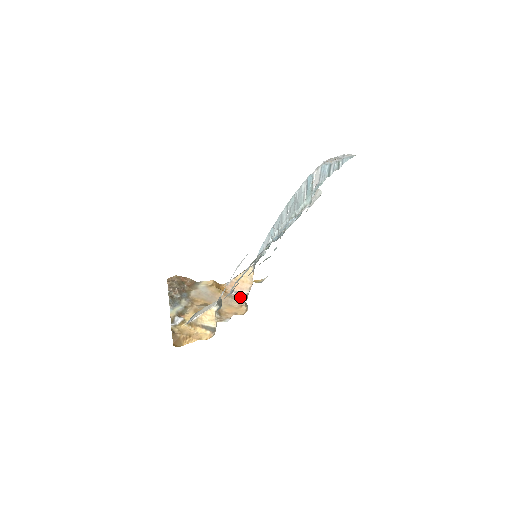
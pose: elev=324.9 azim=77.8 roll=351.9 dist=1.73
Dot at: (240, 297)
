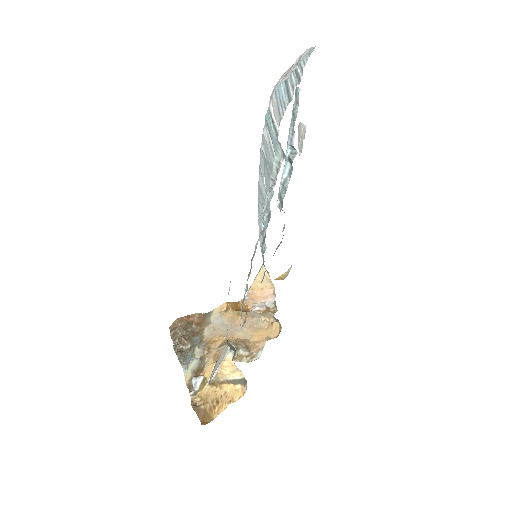
Dot at: (267, 309)
